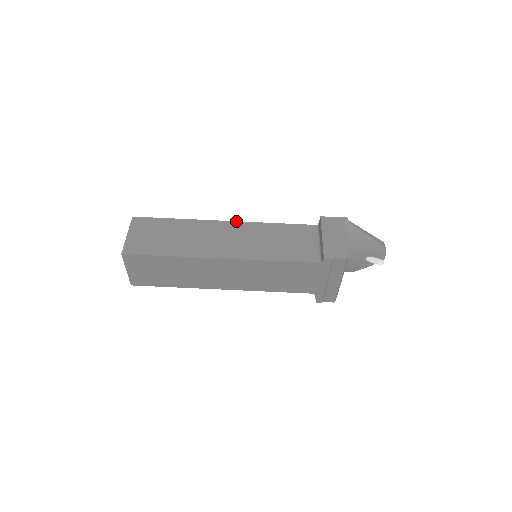
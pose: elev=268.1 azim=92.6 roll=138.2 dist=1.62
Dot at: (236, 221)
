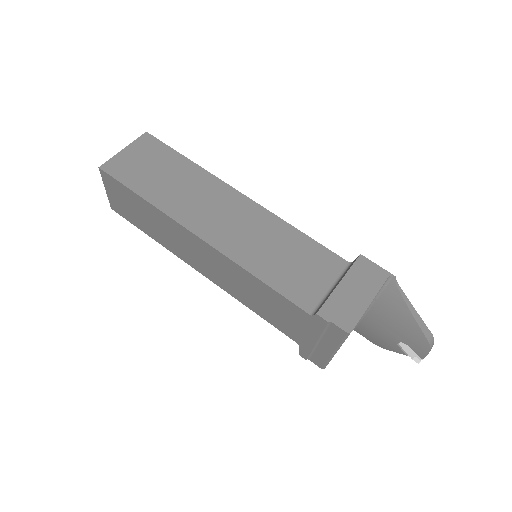
Dot at: occluded
